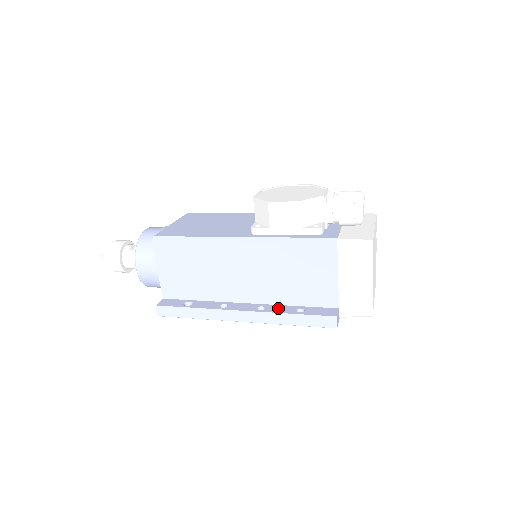
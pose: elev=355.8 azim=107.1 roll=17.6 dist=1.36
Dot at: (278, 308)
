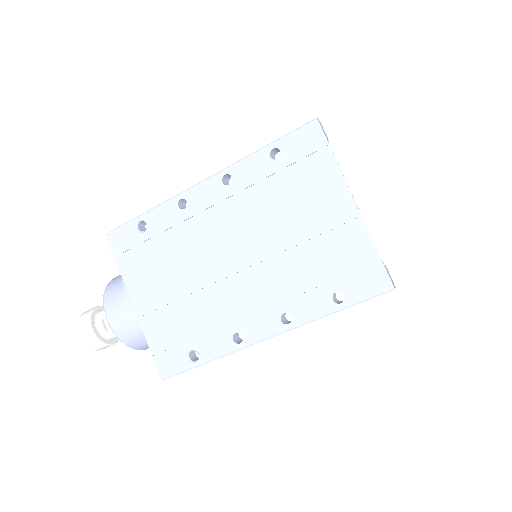
Dot at: occluded
